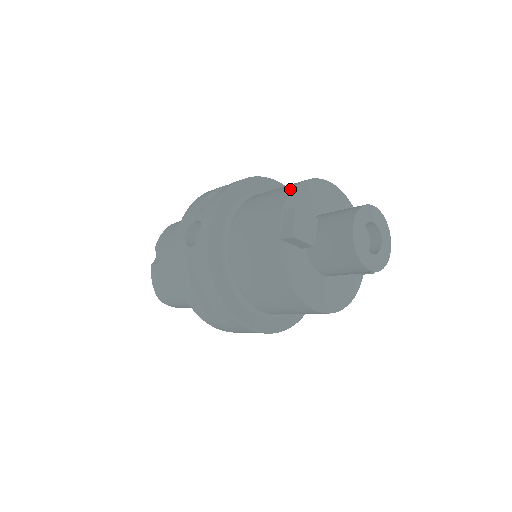
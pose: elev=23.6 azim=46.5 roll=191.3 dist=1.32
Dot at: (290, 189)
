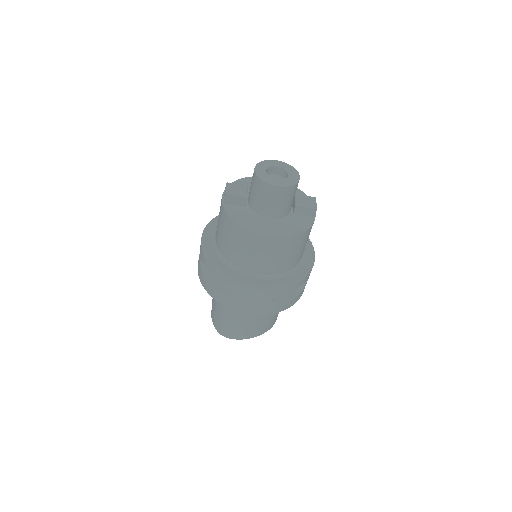
Dot at: occluded
